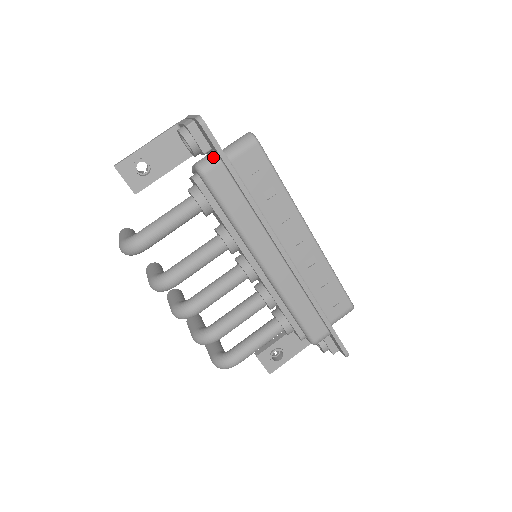
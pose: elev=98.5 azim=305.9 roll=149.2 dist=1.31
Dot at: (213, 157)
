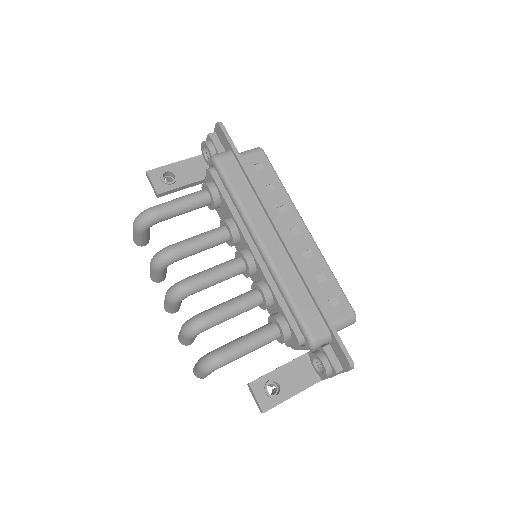
Dot at: (226, 151)
